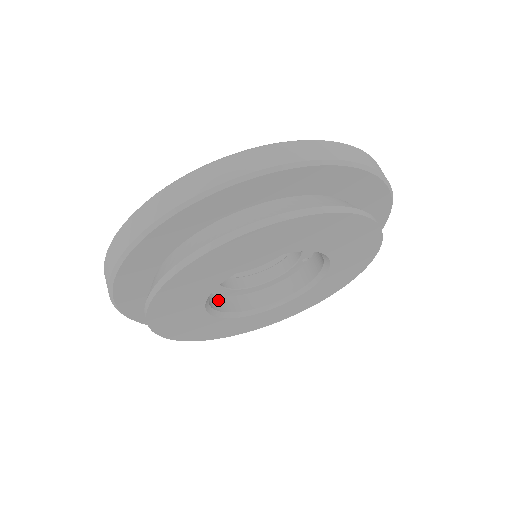
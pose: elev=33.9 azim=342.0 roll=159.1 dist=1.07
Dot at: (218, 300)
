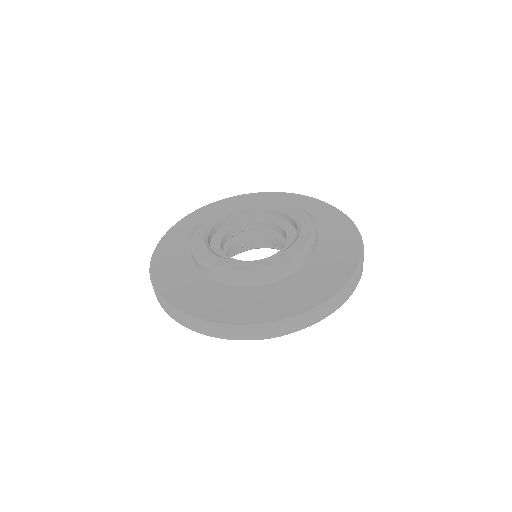
Dot at: occluded
